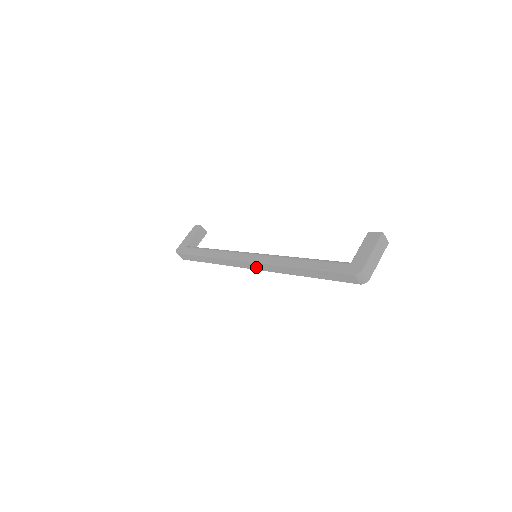
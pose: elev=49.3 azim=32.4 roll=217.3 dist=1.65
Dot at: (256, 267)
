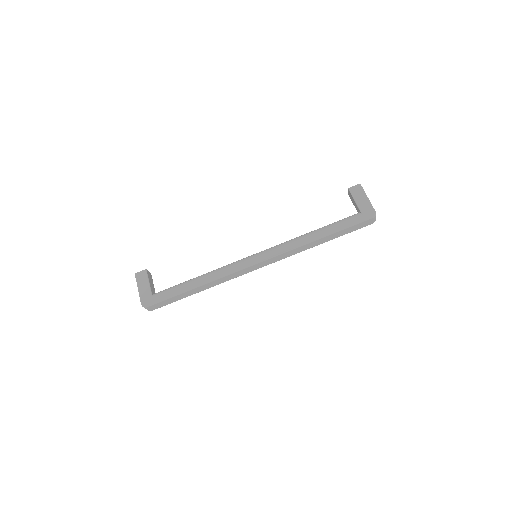
Dot at: (267, 263)
